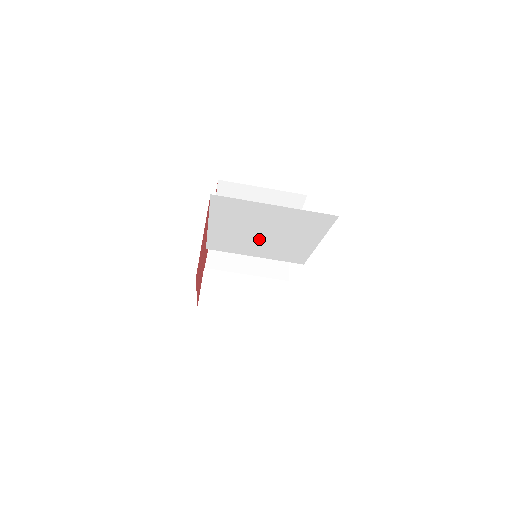
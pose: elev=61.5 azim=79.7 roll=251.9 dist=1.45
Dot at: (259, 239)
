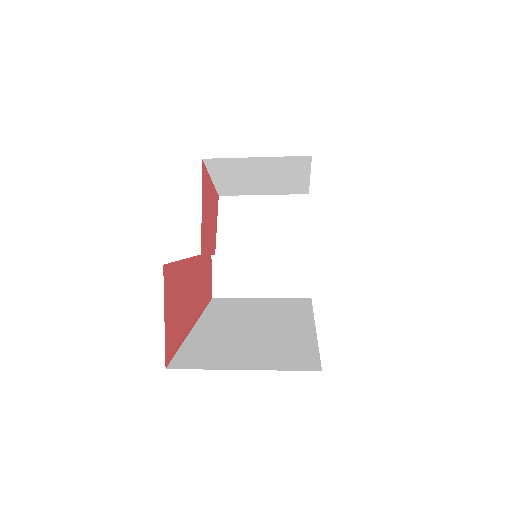
Dot at: occluded
